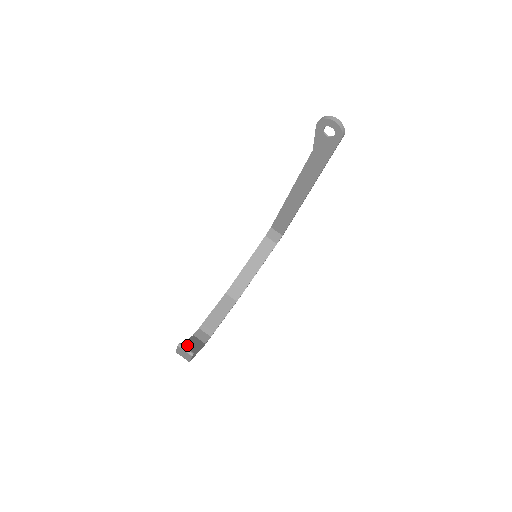
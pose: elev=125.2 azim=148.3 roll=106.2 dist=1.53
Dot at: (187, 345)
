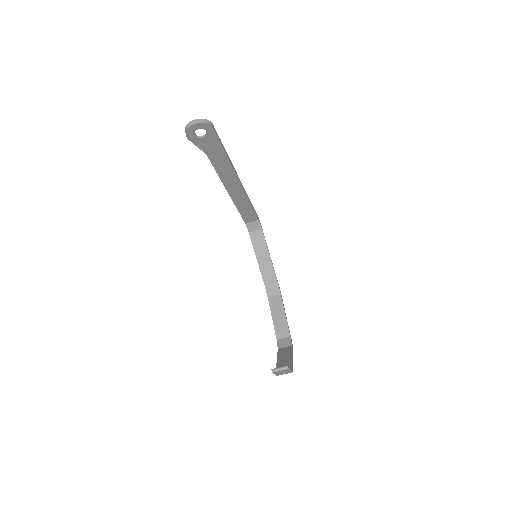
Dot at: (280, 362)
